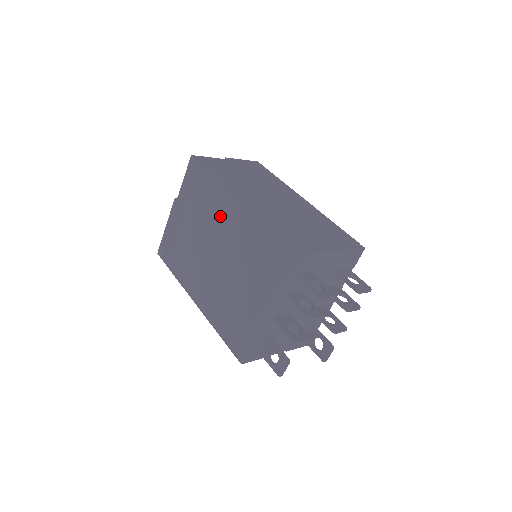
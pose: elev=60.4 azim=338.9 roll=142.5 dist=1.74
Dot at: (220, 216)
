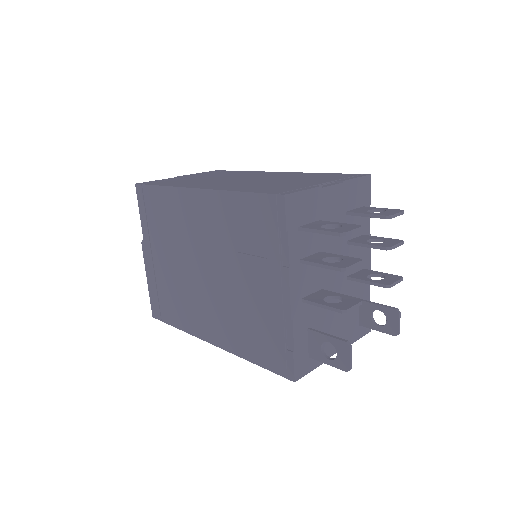
Dot at: (189, 223)
